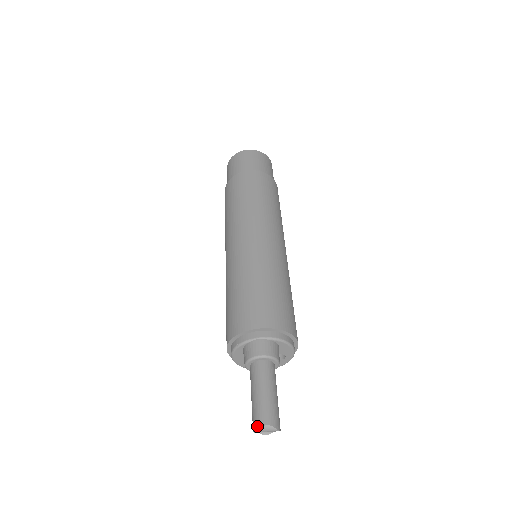
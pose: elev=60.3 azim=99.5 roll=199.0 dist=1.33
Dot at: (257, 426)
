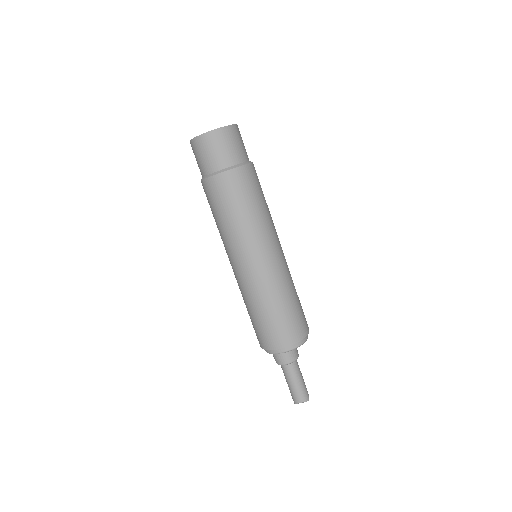
Dot at: (295, 402)
